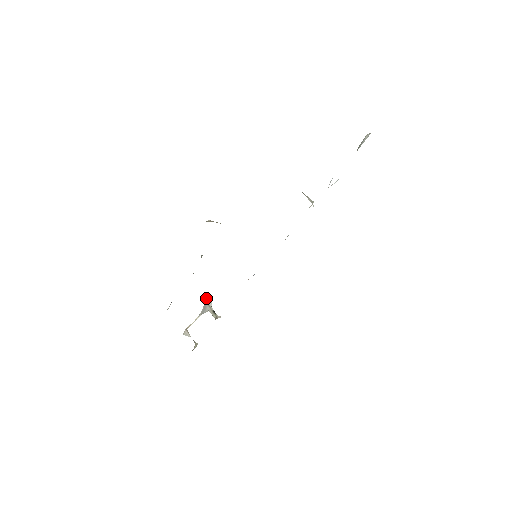
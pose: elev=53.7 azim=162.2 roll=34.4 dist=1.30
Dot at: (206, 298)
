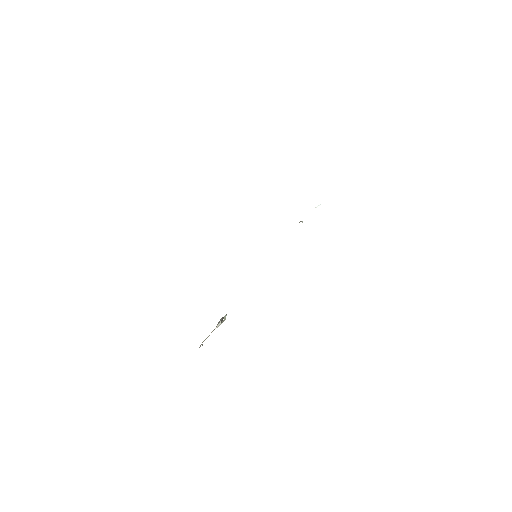
Dot at: occluded
